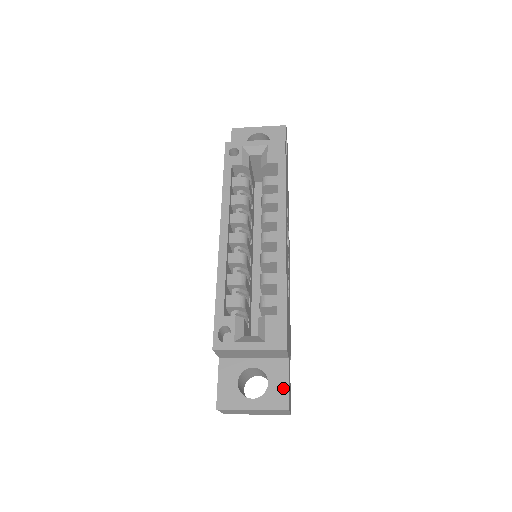
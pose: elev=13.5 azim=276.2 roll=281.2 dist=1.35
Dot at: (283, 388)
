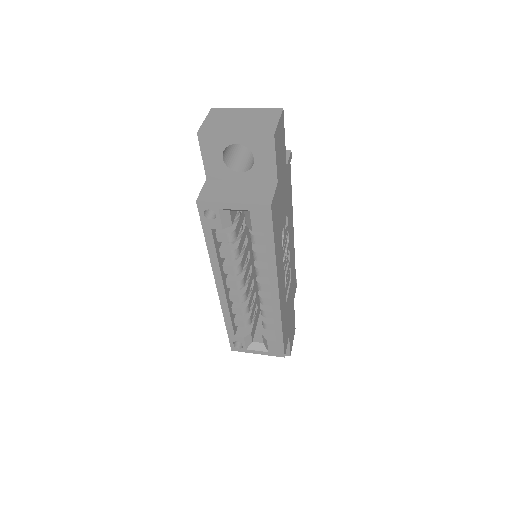
Dot at: occluded
